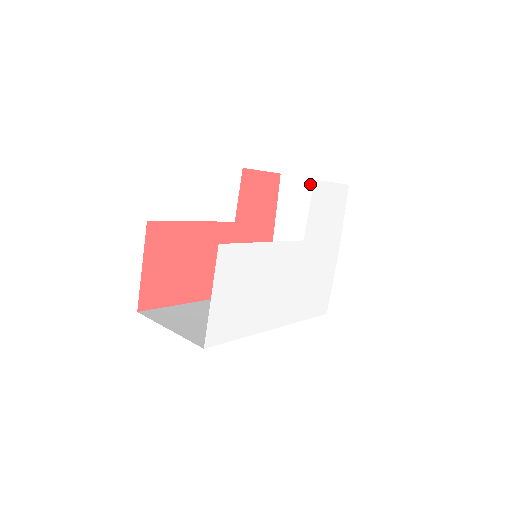
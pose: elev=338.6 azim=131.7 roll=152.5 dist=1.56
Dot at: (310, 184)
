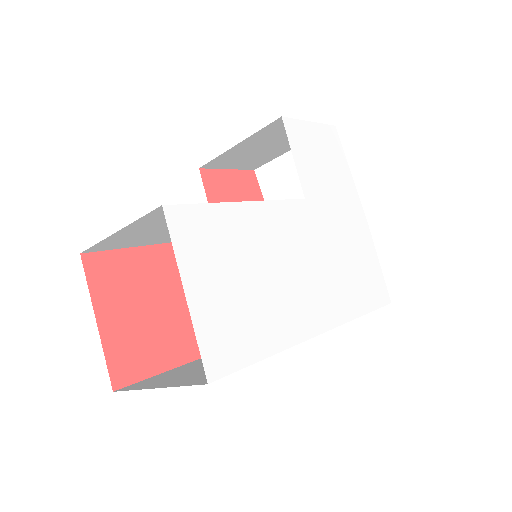
Dot at: (291, 158)
